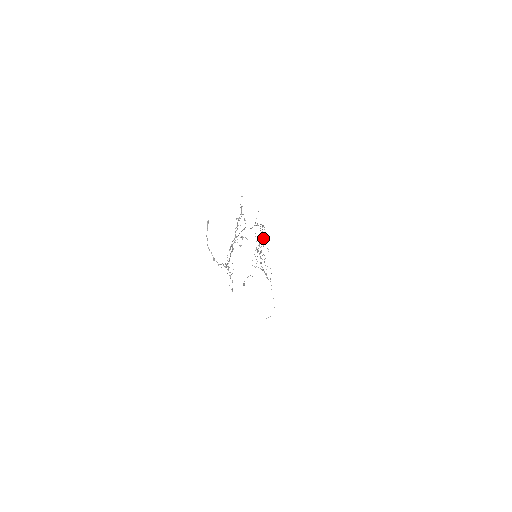
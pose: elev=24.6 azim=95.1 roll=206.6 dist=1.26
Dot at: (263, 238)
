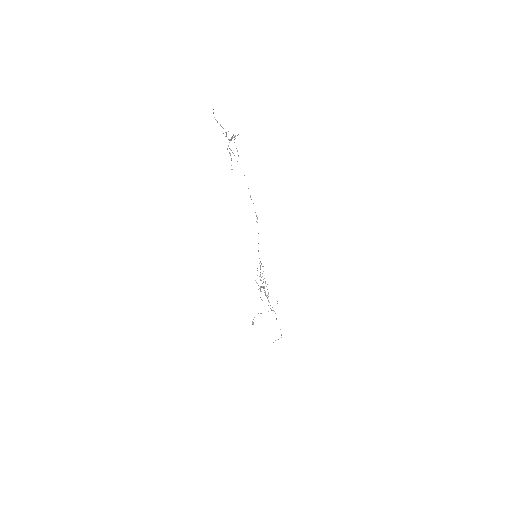
Dot at: (263, 271)
